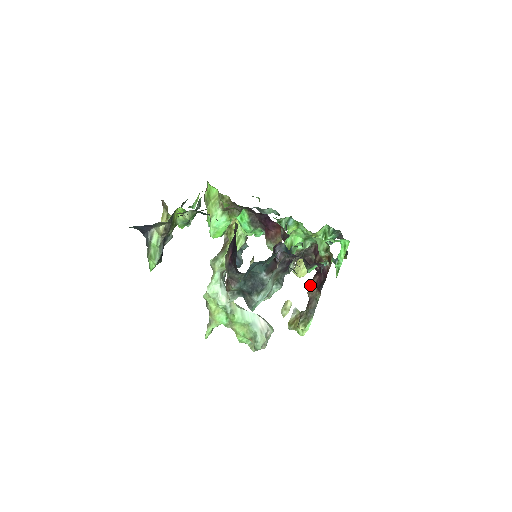
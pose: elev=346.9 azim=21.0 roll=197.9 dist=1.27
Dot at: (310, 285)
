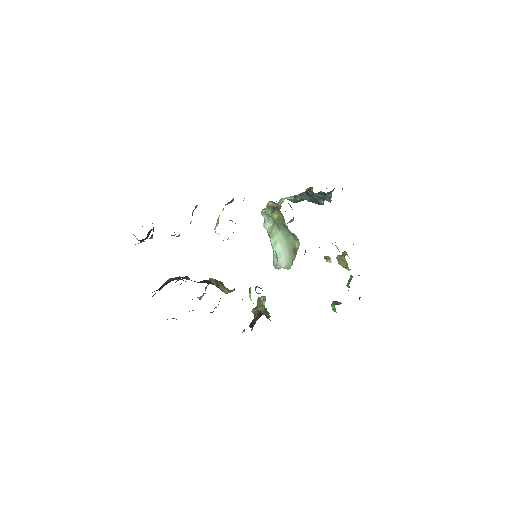
Dot at: (257, 312)
